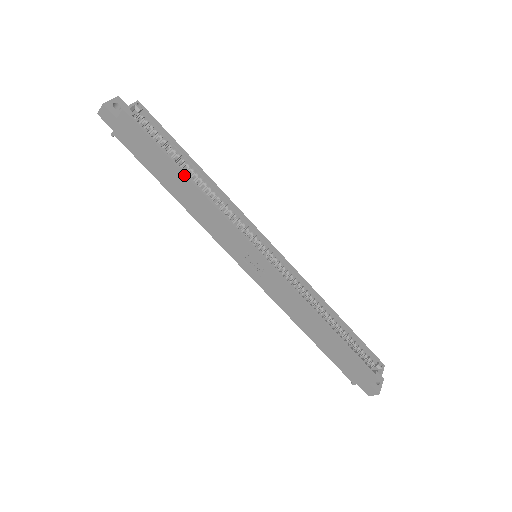
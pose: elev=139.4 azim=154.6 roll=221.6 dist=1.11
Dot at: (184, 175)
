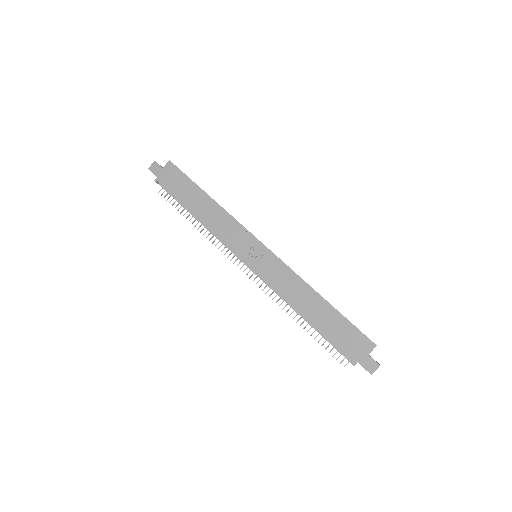
Dot at: (207, 194)
